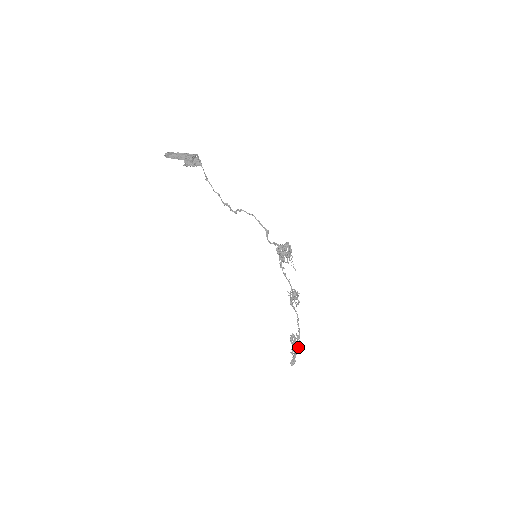
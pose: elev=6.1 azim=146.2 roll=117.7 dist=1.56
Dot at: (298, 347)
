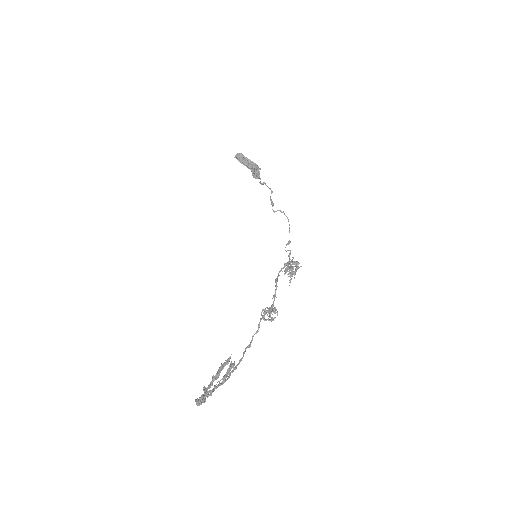
Dot at: (222, 383)
